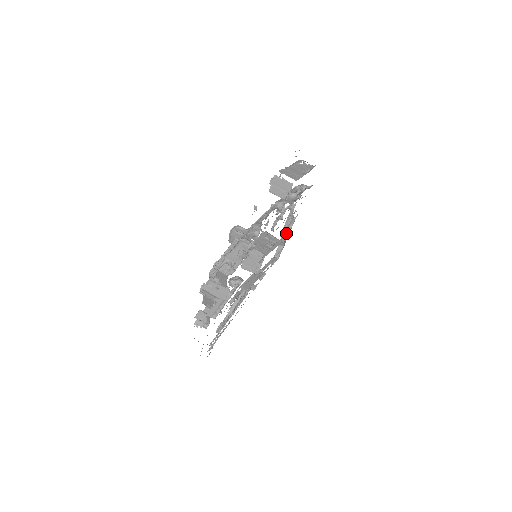
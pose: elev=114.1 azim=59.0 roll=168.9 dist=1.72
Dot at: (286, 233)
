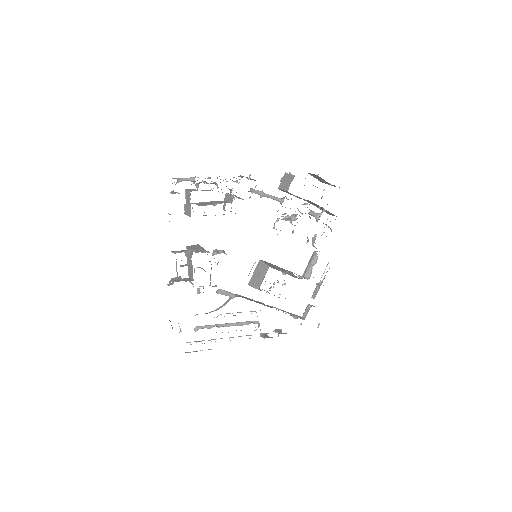
Dot at: (308, 274)
